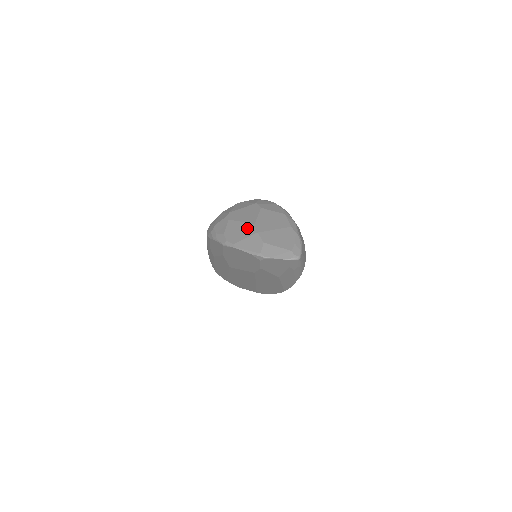
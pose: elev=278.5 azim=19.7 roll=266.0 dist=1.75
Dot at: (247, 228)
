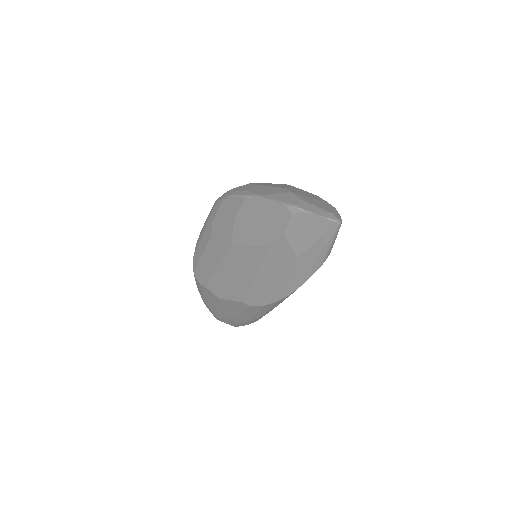
Dot at: (278, 189)
